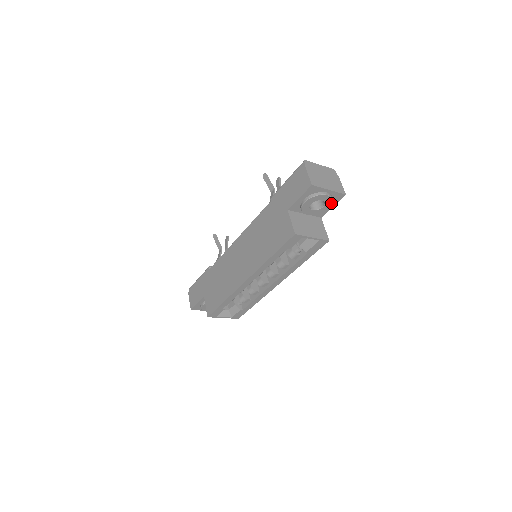
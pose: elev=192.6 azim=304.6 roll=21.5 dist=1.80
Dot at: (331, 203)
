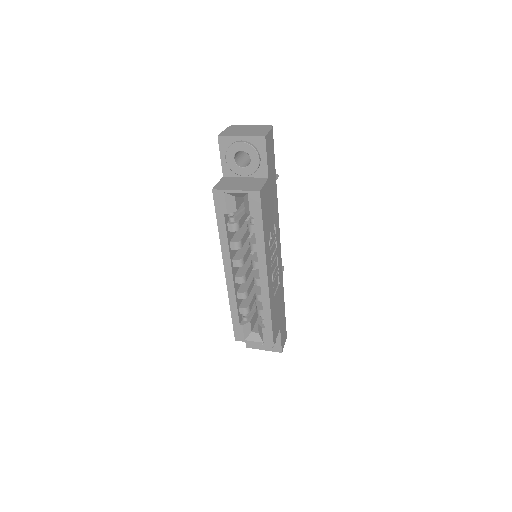
Dot at: (255, 152)
